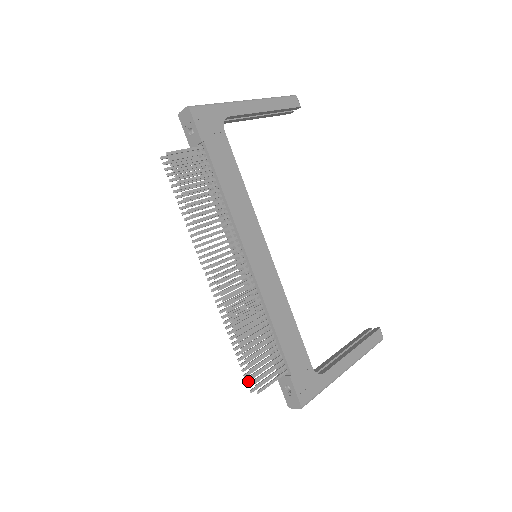
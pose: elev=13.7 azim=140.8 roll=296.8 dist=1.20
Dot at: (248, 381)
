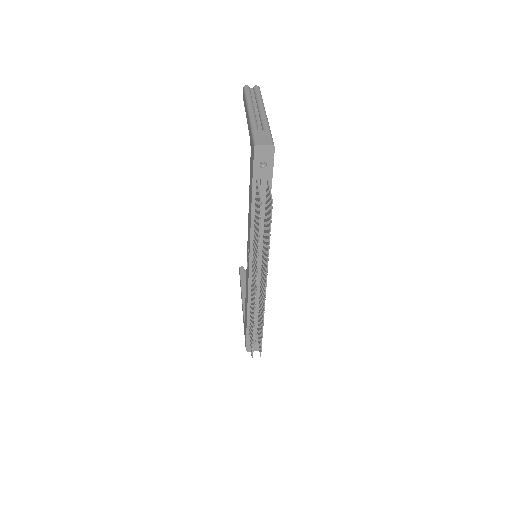
Dot at: occluded
